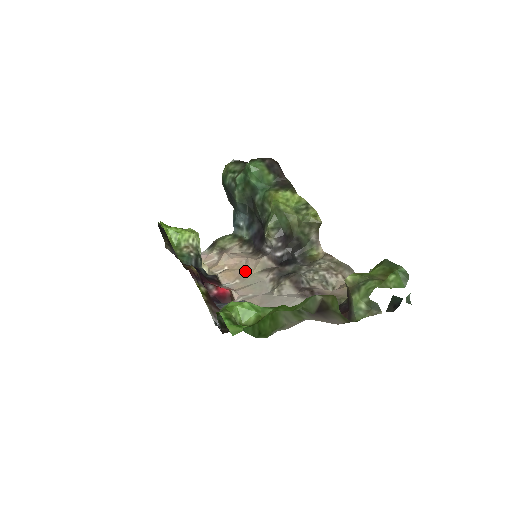
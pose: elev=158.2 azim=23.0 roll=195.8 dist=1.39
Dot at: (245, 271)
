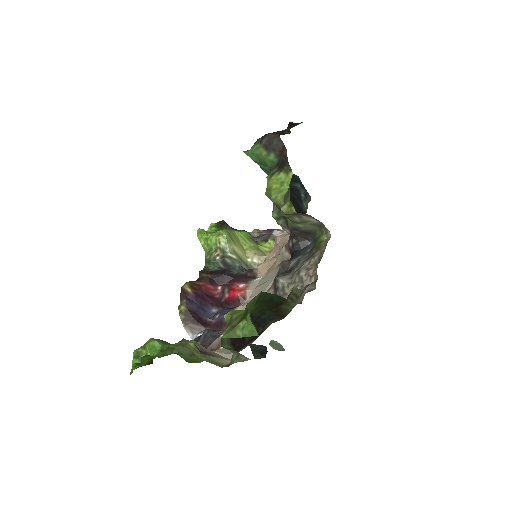
Dot at: occluded
